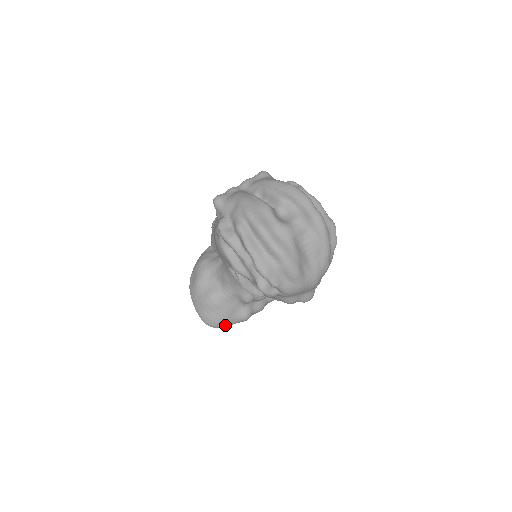
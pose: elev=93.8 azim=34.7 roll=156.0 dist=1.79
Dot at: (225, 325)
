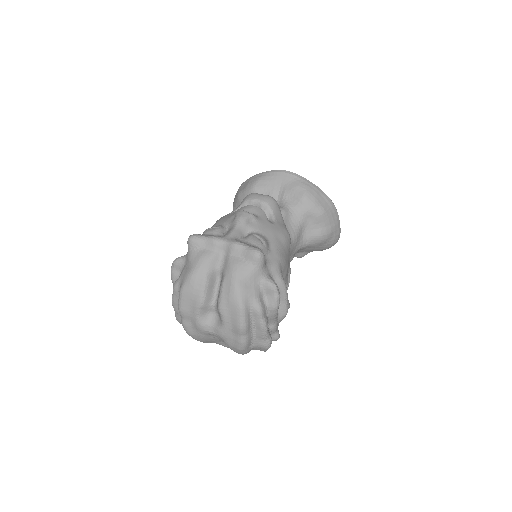
Dot at: occluded
